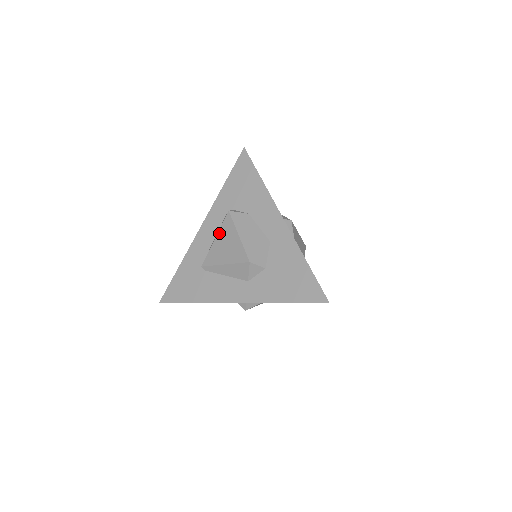
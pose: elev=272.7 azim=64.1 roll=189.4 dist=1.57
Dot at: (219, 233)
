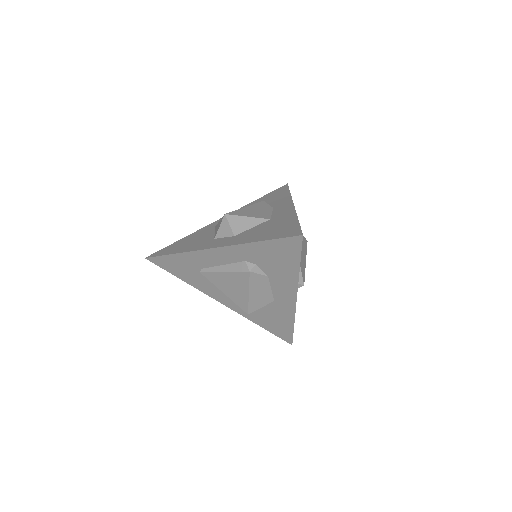
Dot at: (230, 274)
